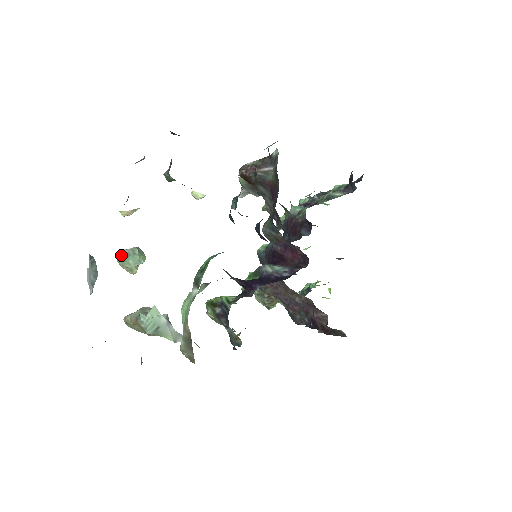
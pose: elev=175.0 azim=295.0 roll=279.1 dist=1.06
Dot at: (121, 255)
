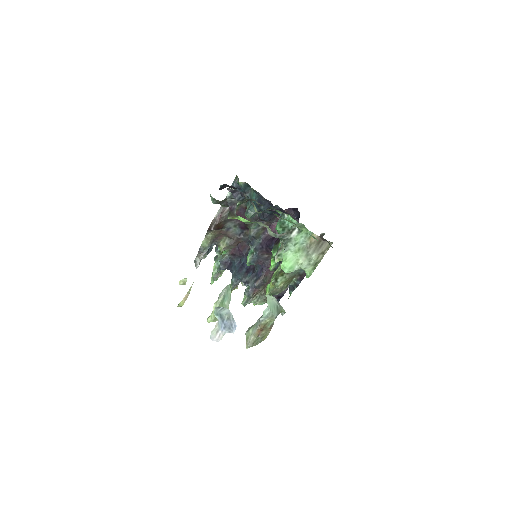
Dot at: (219, 304)
